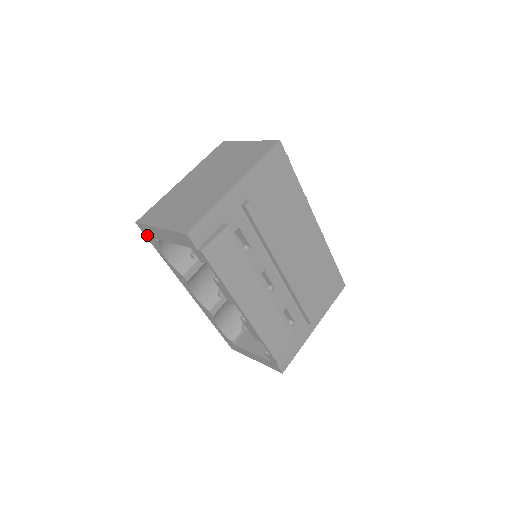
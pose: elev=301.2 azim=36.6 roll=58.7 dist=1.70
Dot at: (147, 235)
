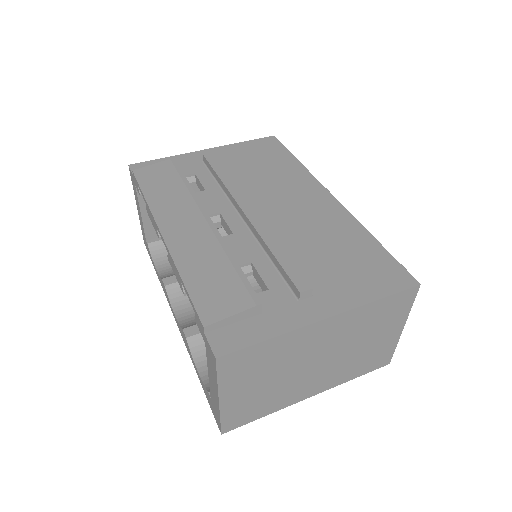
Dot at: (147, 249)
